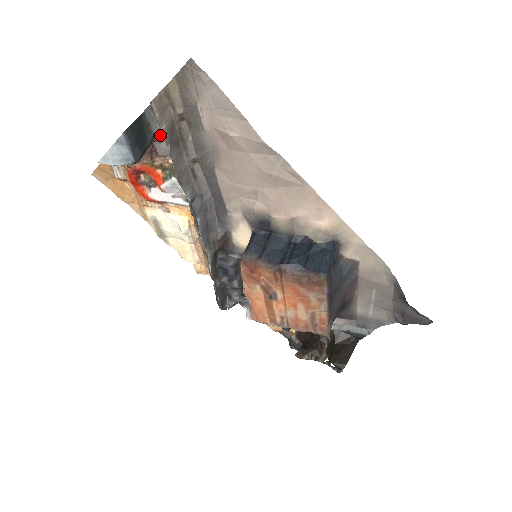
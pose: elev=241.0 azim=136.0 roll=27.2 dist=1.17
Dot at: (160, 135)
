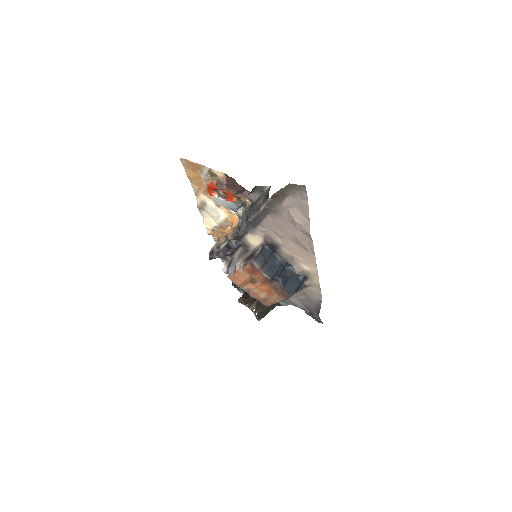
Dot at: (254, 192)
